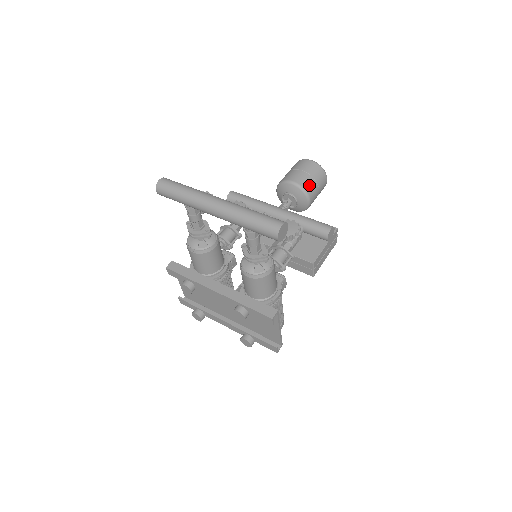
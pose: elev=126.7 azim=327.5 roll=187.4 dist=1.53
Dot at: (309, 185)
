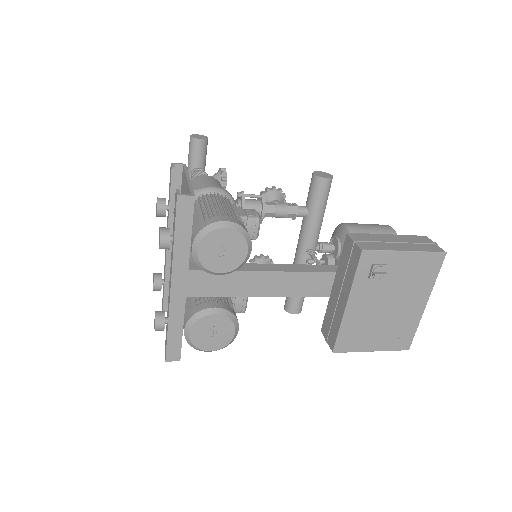
Dot at: occluded
